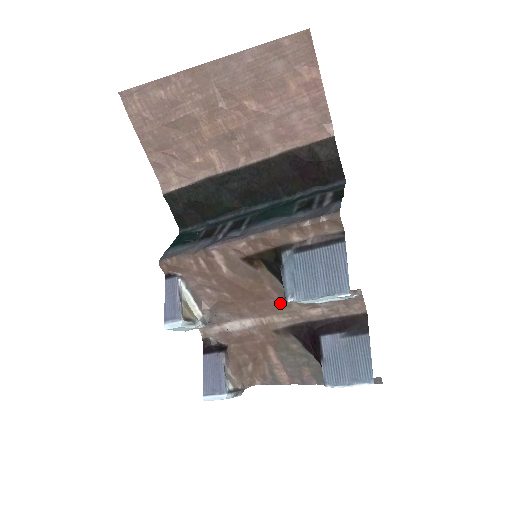
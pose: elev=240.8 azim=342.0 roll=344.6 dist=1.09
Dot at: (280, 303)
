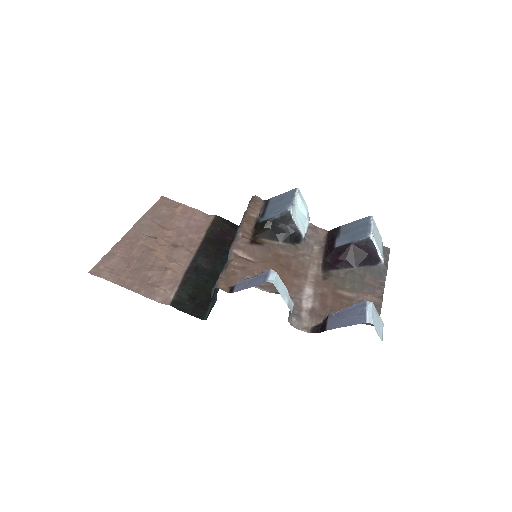
Dot at: (299, 259)
